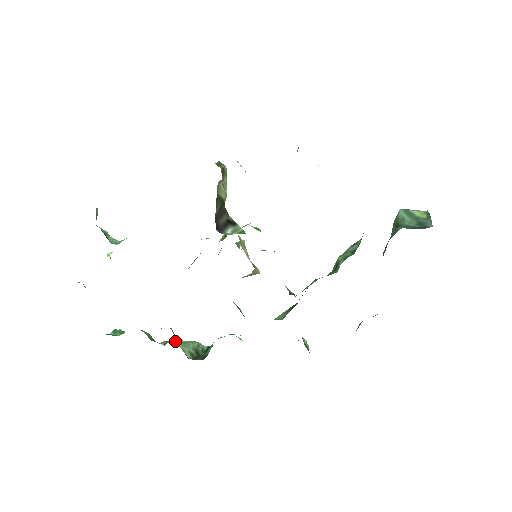
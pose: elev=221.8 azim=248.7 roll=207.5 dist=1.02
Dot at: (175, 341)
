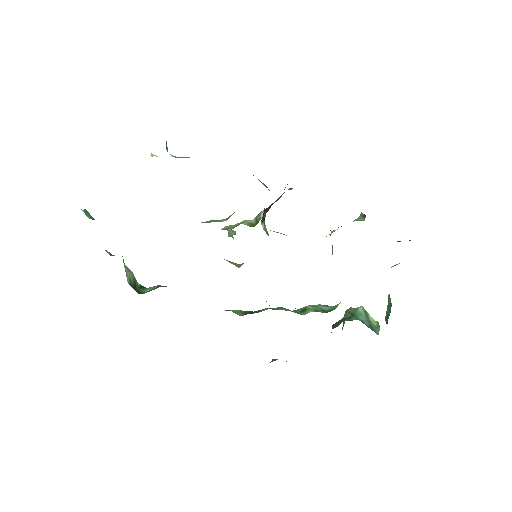
Dot at: (123, 260)
